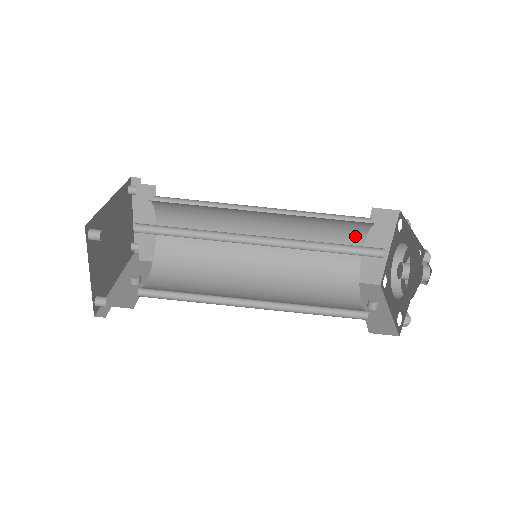
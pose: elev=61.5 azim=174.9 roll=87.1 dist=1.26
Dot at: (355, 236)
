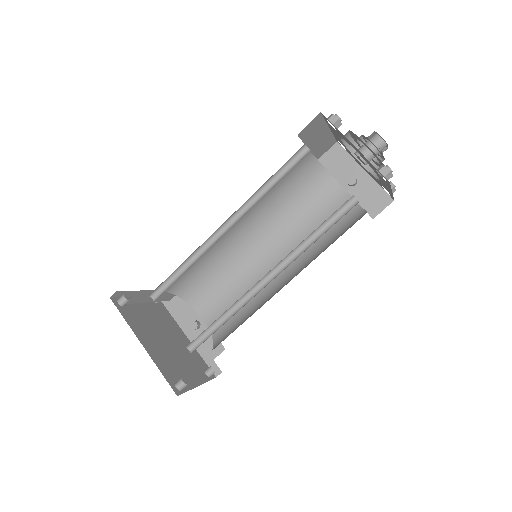
Dot at: occluded
